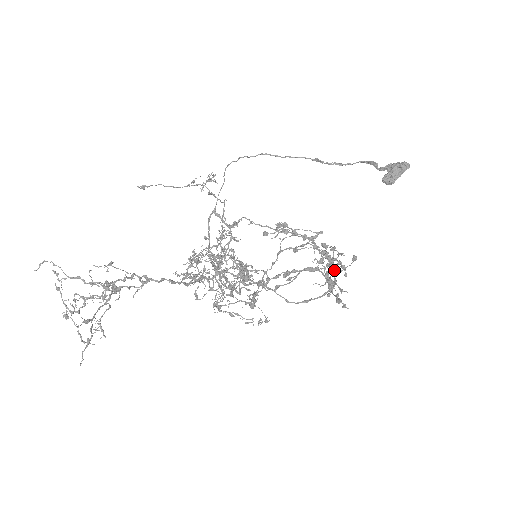
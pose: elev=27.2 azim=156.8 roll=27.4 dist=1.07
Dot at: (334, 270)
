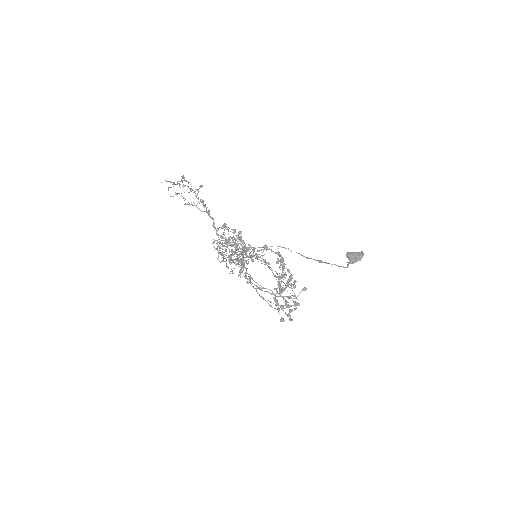
Dot at: (289, 284)
